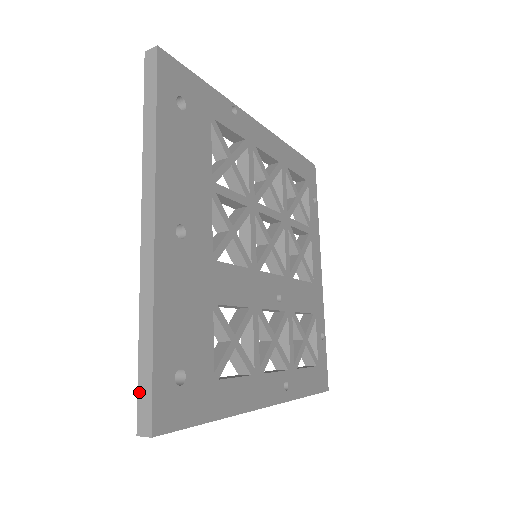
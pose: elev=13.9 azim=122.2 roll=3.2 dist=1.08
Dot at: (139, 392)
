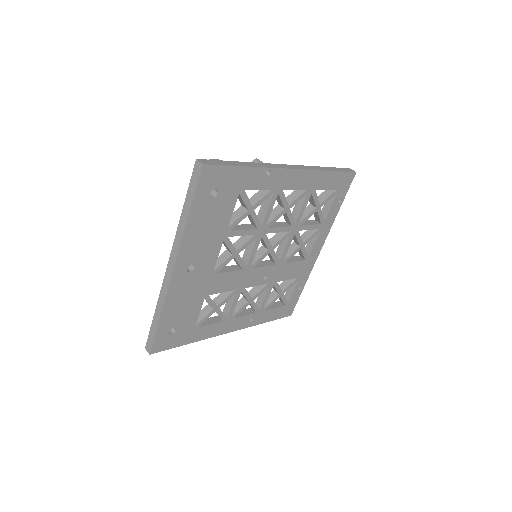
Dot at: (149, 334)
